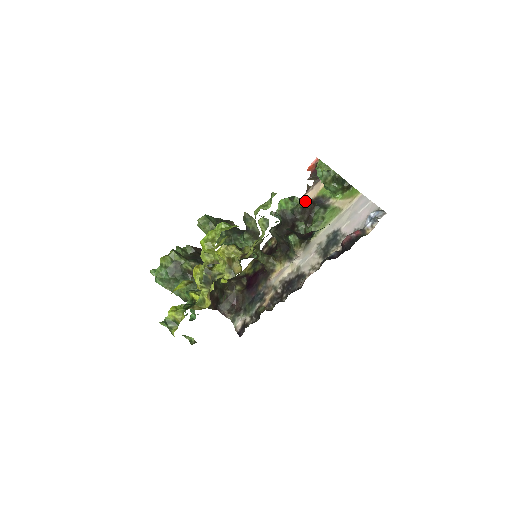
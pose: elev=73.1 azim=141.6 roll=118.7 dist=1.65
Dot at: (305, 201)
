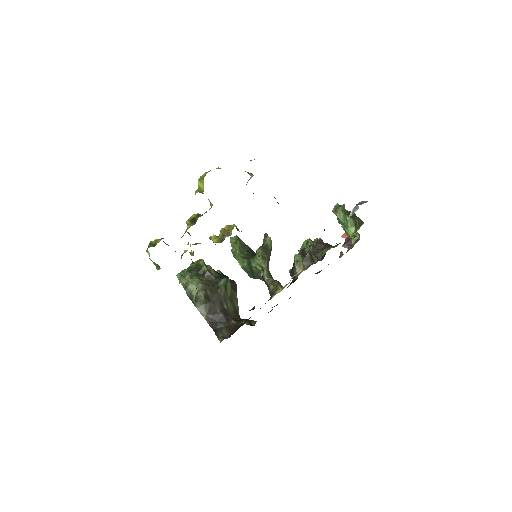
Dot at: occluded
